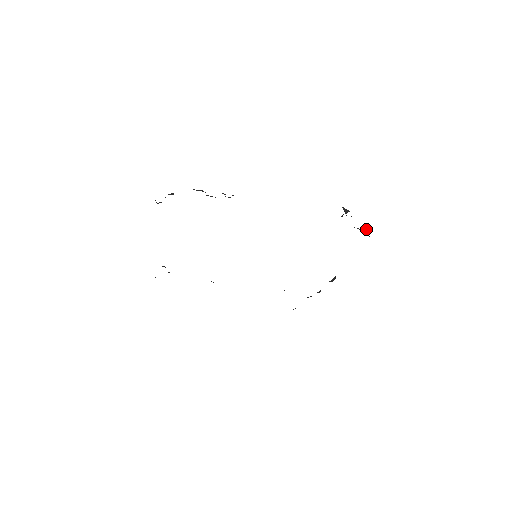
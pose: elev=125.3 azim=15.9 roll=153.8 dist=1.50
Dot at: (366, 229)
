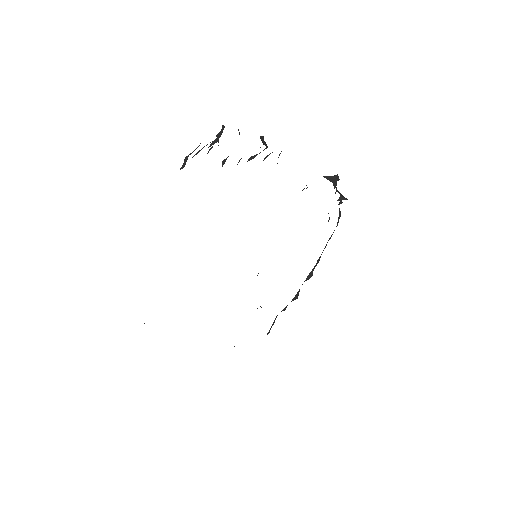
Dot at: (340, 201)
